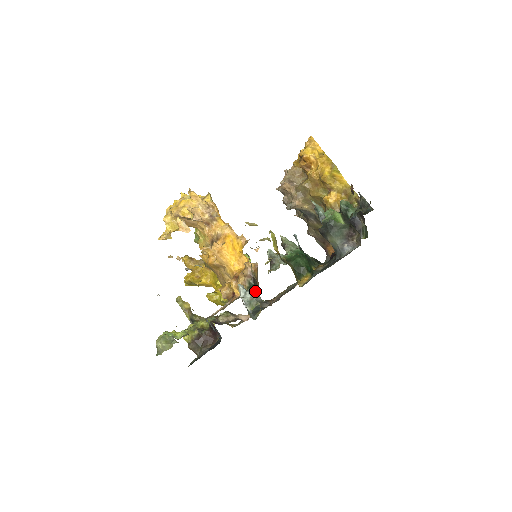
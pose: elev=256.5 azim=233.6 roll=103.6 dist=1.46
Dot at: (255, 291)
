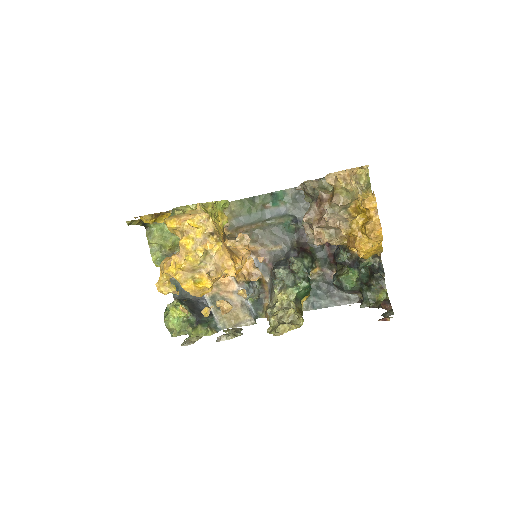
Dot at: occluded
